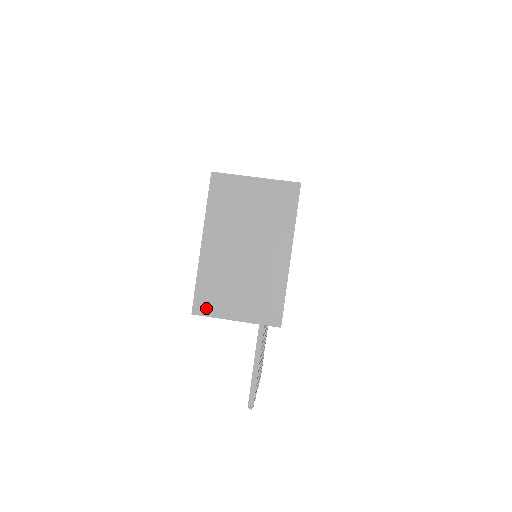
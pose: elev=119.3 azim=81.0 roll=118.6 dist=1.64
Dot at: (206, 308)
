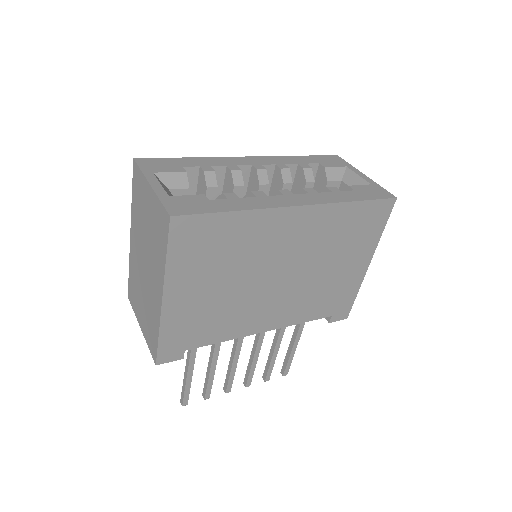
Dot at: (132, 299)
